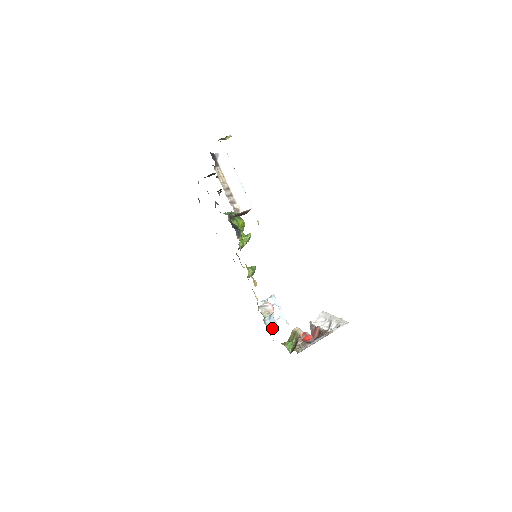
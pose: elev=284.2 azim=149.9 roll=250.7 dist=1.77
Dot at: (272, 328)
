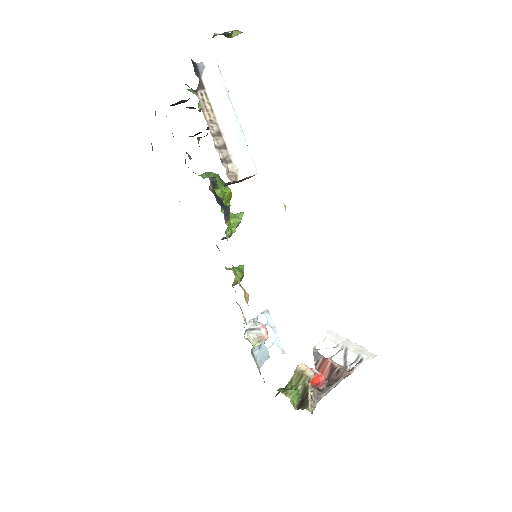
Dot at: (262, 362)
